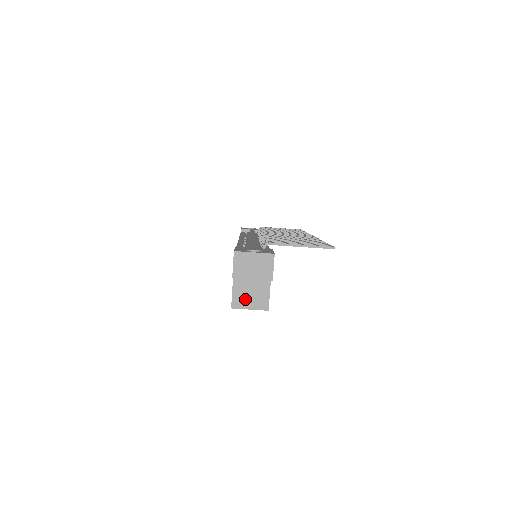
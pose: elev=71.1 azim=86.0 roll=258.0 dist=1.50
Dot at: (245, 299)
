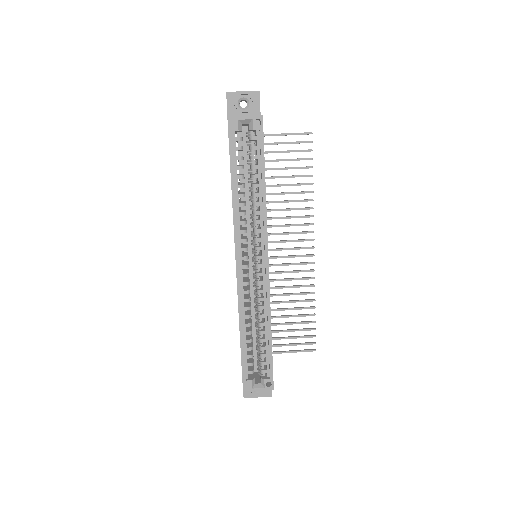
Dot at: occluded
